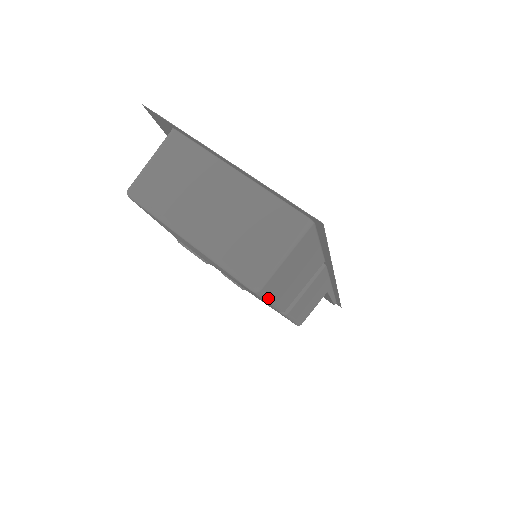
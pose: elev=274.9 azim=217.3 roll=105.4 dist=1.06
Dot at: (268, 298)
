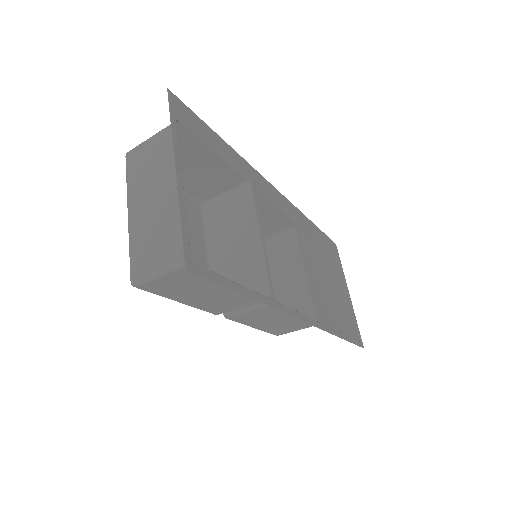
Dot at: (162, 296)
